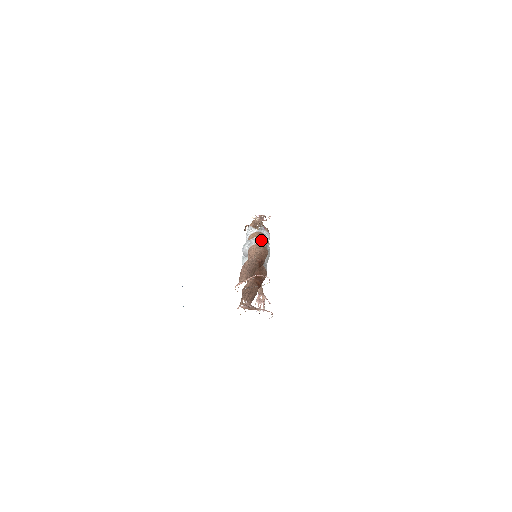
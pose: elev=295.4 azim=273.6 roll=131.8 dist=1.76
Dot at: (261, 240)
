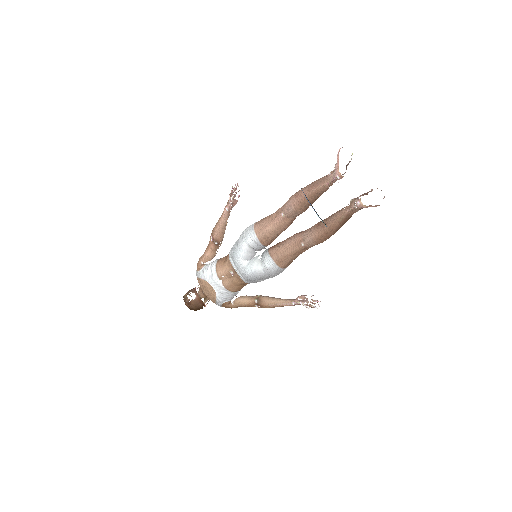
Dot at: occluded
